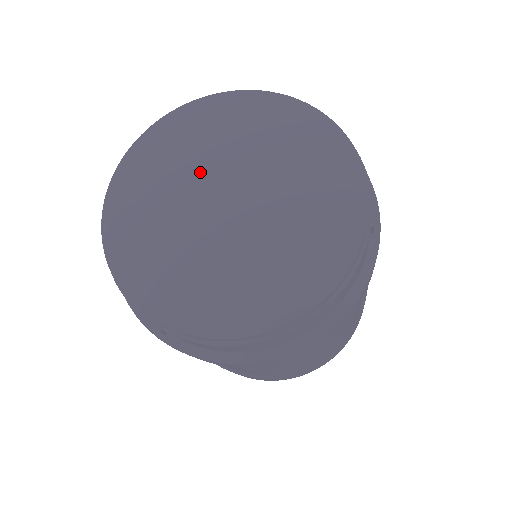
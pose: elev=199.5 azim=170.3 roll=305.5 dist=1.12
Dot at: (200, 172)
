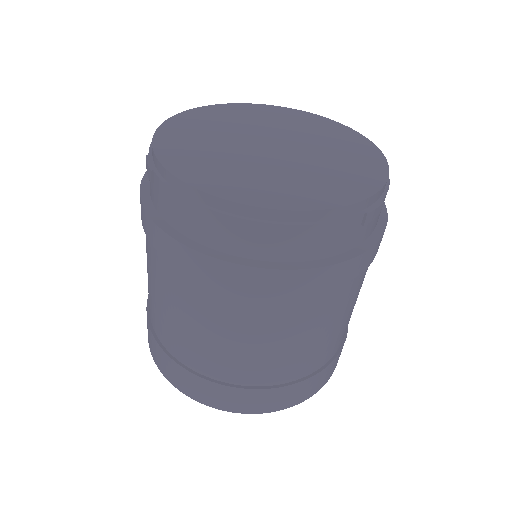
Dot at: (268, 129)
